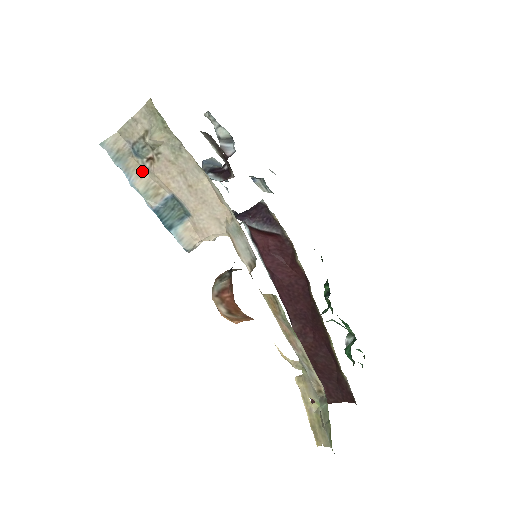
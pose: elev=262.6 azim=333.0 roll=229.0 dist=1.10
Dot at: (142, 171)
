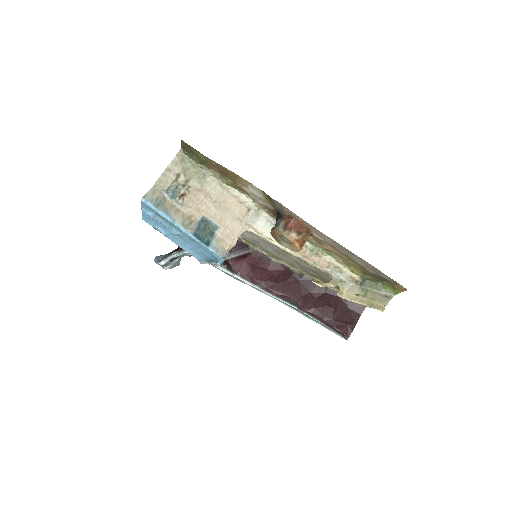
Dot at: (176, 209)
